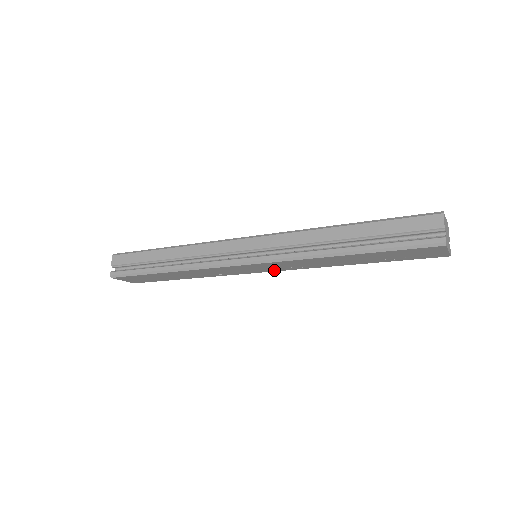
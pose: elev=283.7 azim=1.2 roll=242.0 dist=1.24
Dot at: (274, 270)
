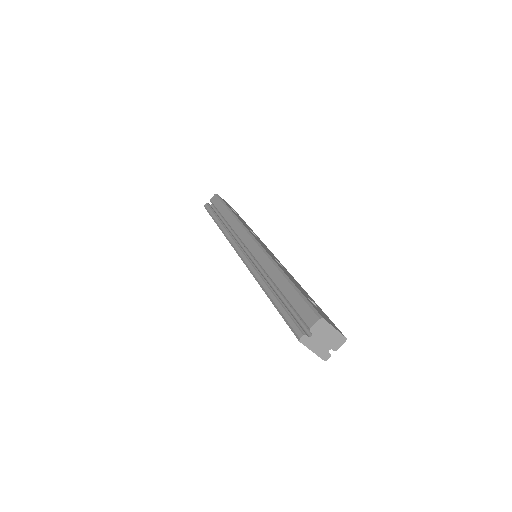
Dot at: occluded
